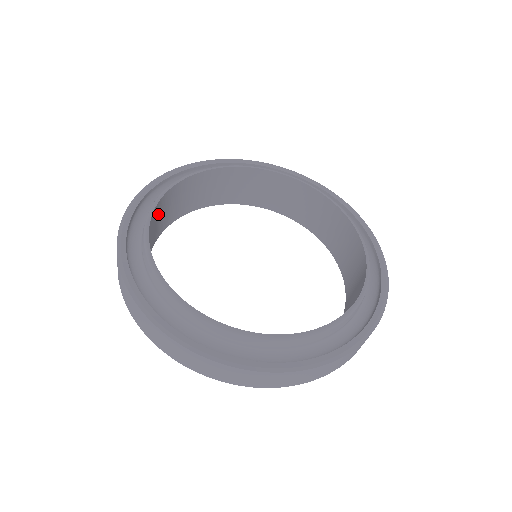
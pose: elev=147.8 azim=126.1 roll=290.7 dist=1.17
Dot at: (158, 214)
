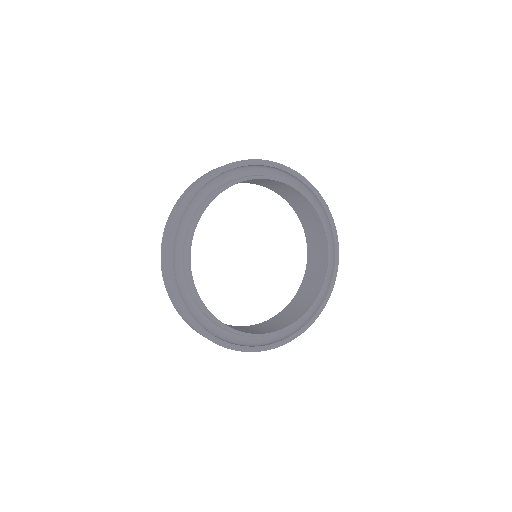
Dot at: occluded
